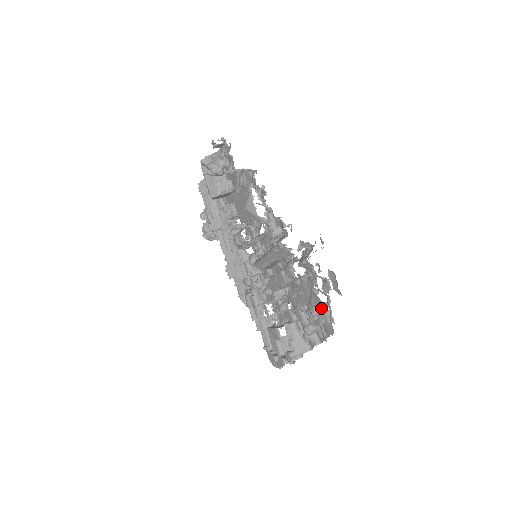
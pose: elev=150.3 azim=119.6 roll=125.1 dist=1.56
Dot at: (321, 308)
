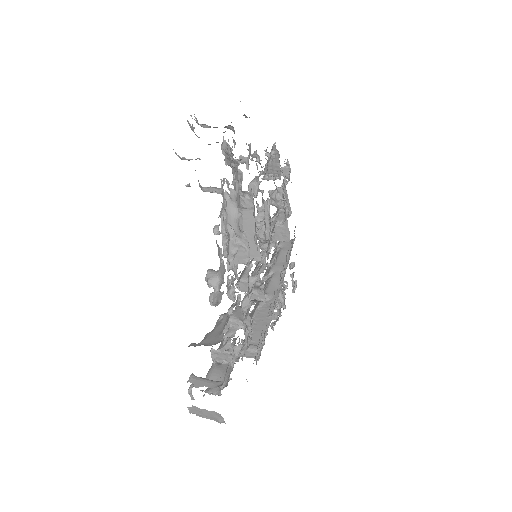
Dot at: (224, 213)
